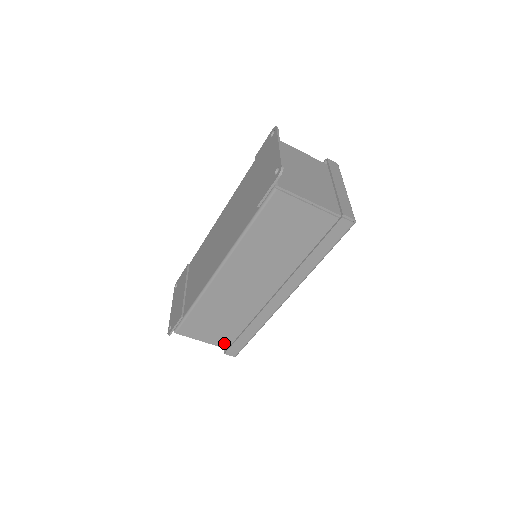
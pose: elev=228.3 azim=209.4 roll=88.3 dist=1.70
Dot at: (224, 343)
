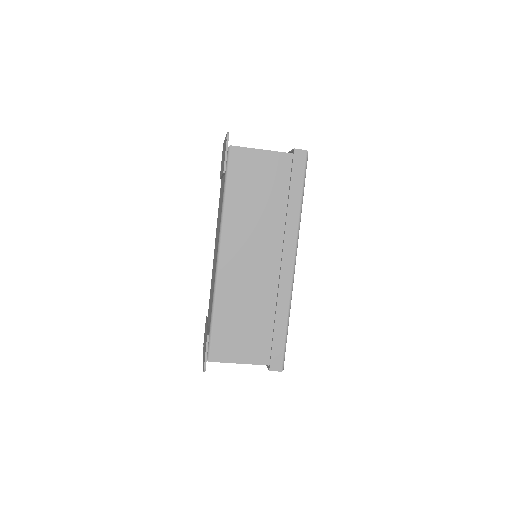
Dot at: (263, 356)
